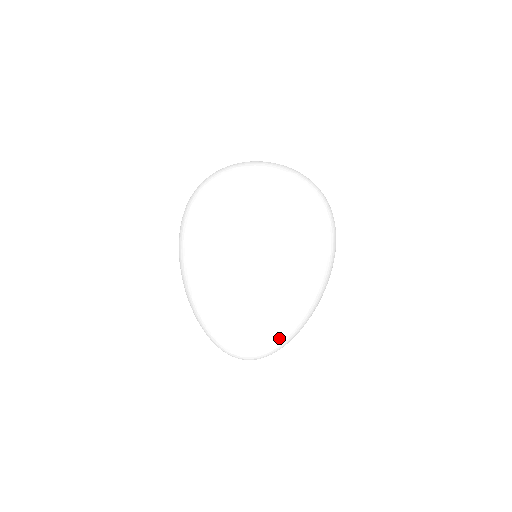
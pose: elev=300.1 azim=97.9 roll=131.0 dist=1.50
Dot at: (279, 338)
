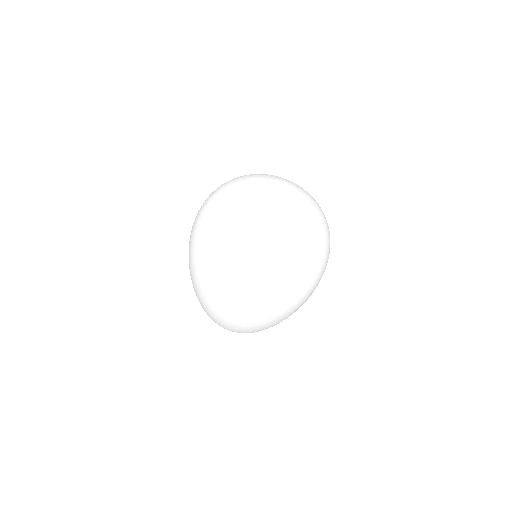
Dot at: (264, 329)
